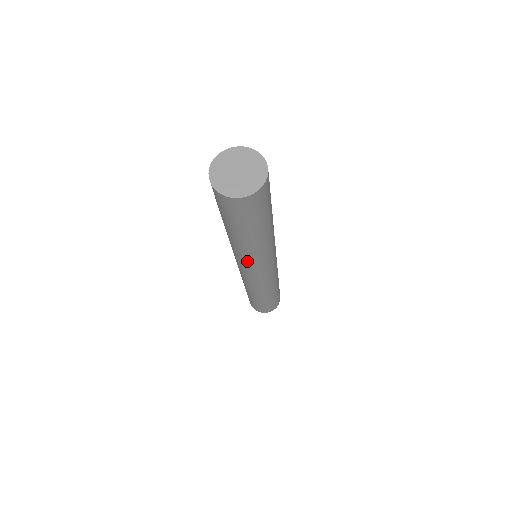
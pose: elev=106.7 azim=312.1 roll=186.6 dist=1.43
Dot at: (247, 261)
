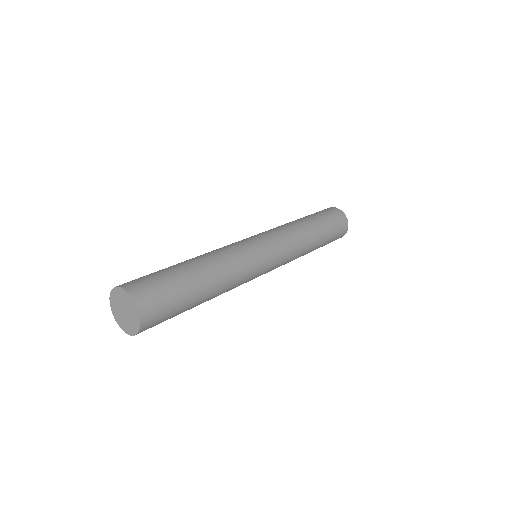
Dot at: occluded
